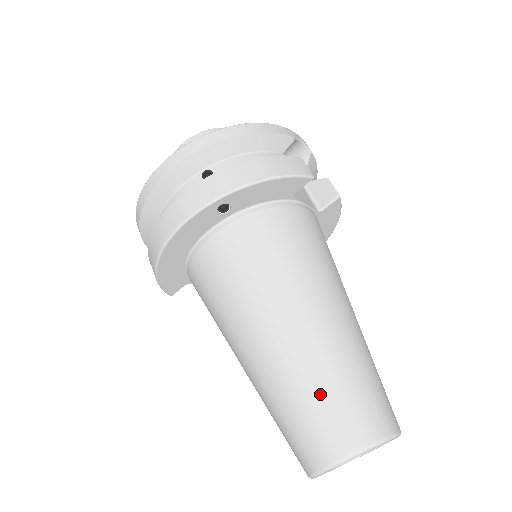
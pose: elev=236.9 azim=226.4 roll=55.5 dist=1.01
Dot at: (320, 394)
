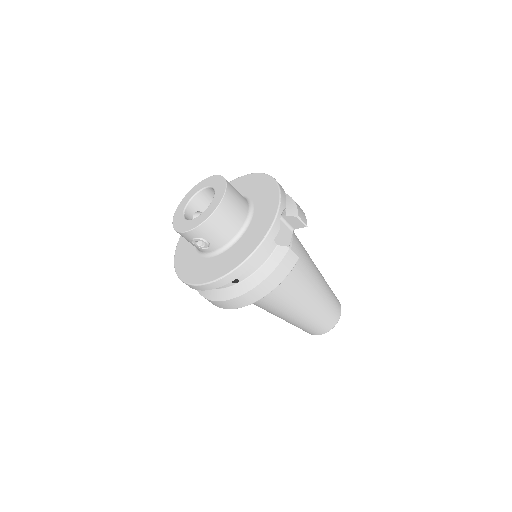
Dot at: (311, 325)
